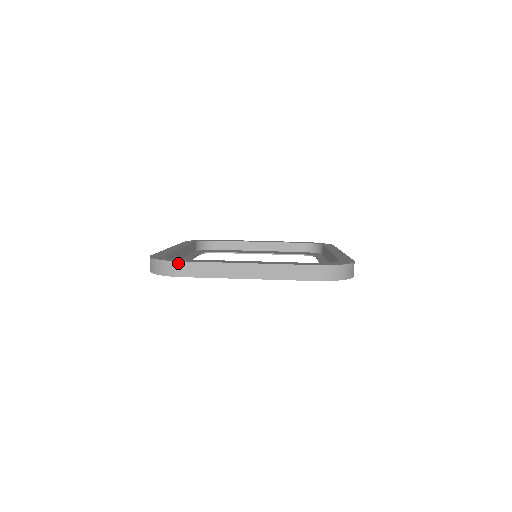
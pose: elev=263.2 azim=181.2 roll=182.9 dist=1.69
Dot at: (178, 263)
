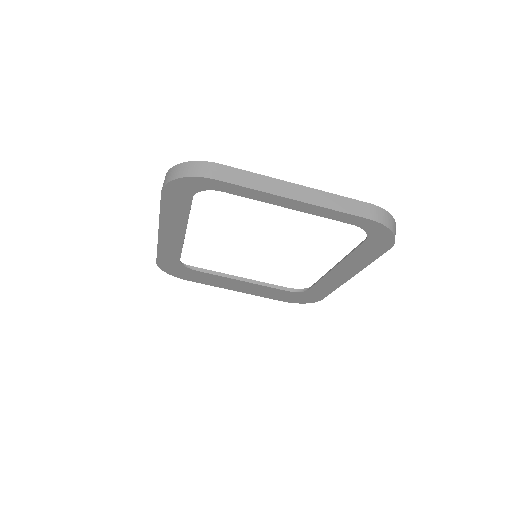
Dot at: (215, 164)
